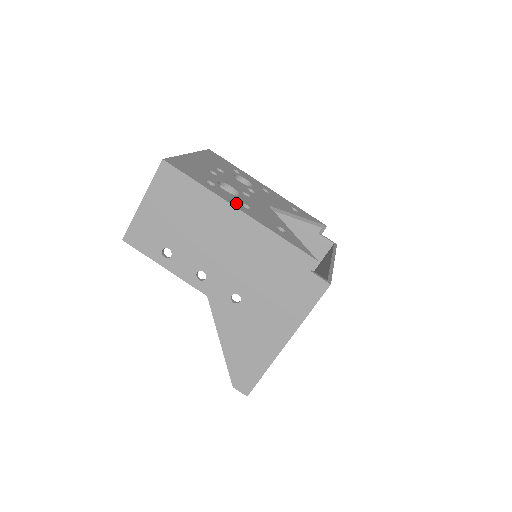
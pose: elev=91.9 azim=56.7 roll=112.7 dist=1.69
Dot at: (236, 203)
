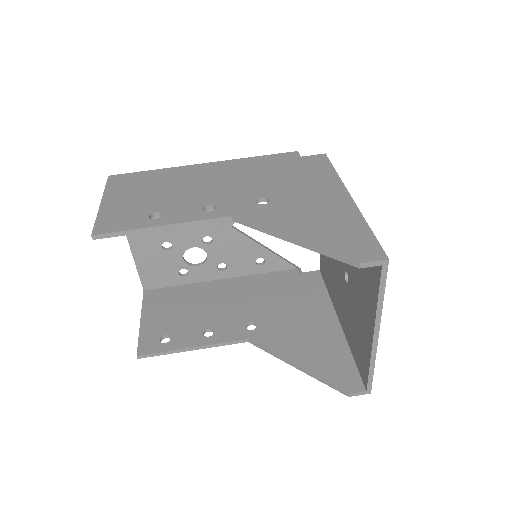
Dot at: occluded
